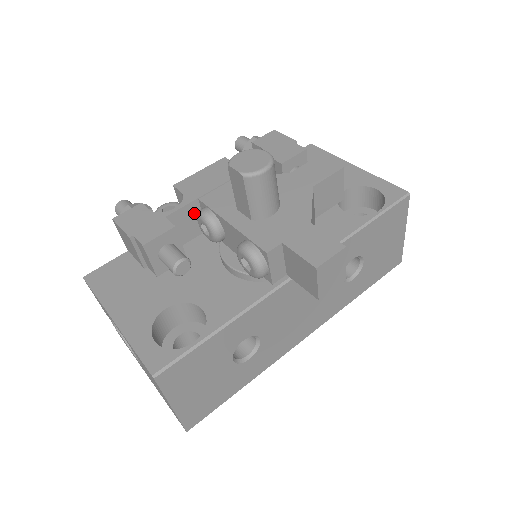
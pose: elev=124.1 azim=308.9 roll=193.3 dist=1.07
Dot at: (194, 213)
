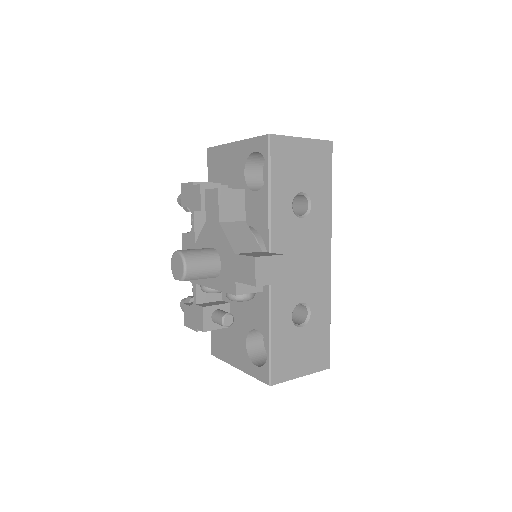
Dot at: occluded
